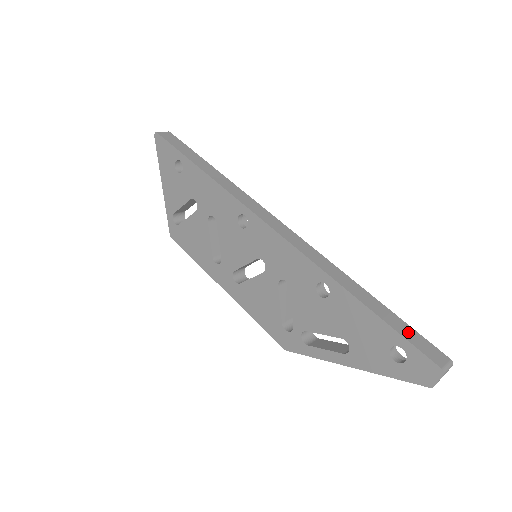
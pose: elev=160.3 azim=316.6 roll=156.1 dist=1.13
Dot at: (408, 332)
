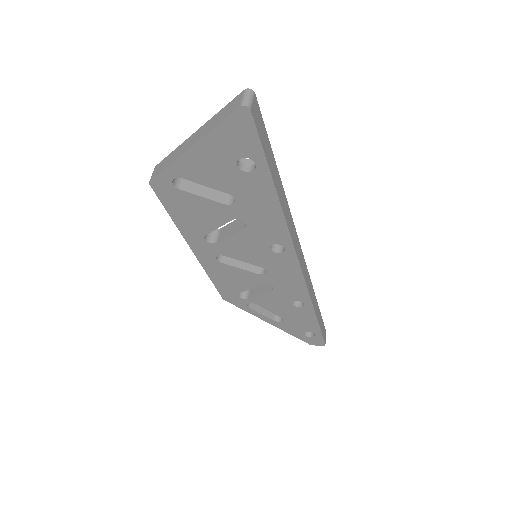
Dot at: occluded
